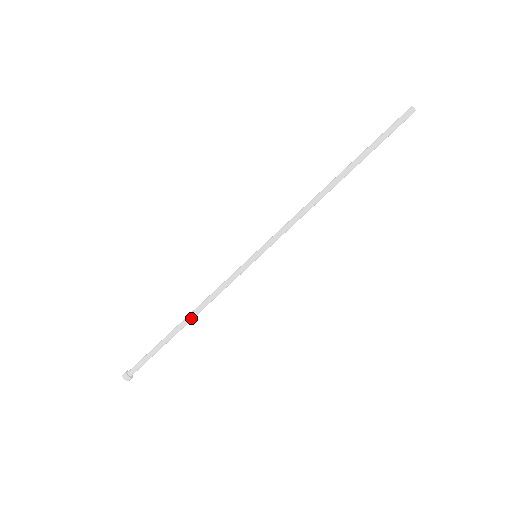
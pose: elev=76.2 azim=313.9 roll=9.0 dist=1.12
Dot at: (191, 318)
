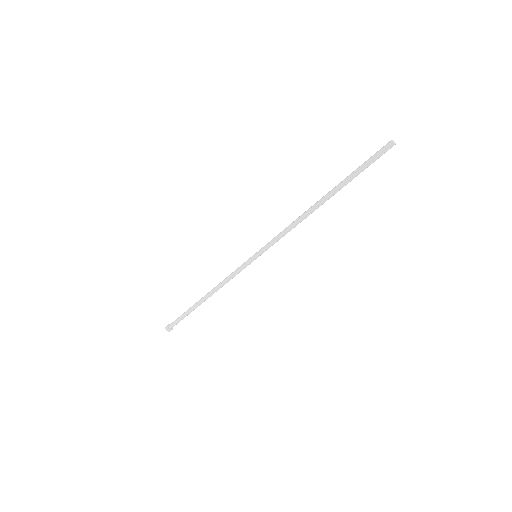
Dot at: (208, 295)
